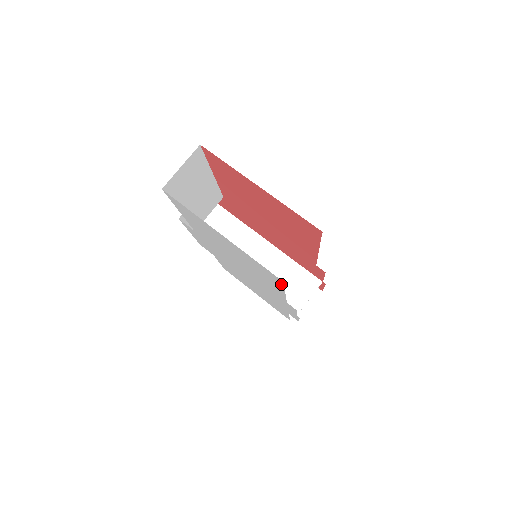
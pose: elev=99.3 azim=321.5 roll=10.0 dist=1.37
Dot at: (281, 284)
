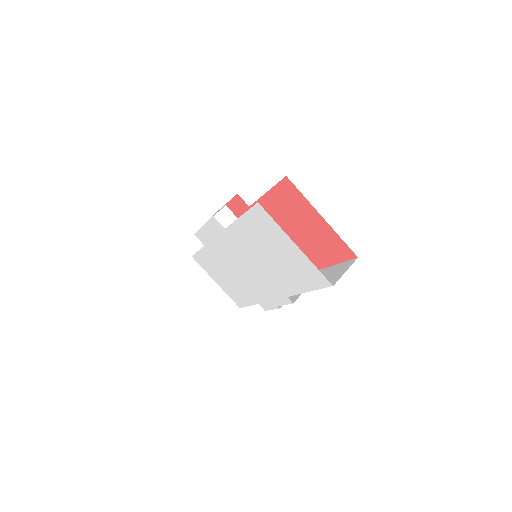
Dot at: (322, 286)
